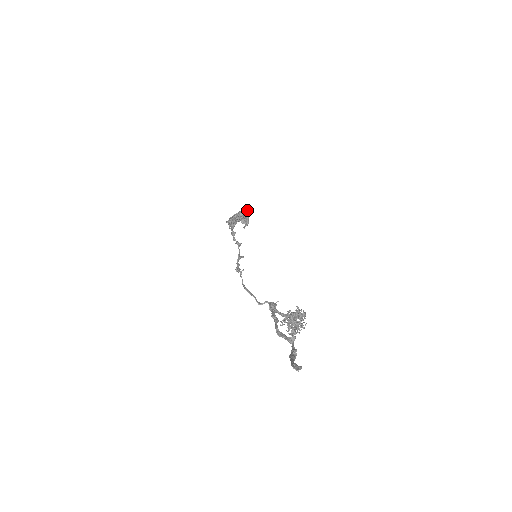
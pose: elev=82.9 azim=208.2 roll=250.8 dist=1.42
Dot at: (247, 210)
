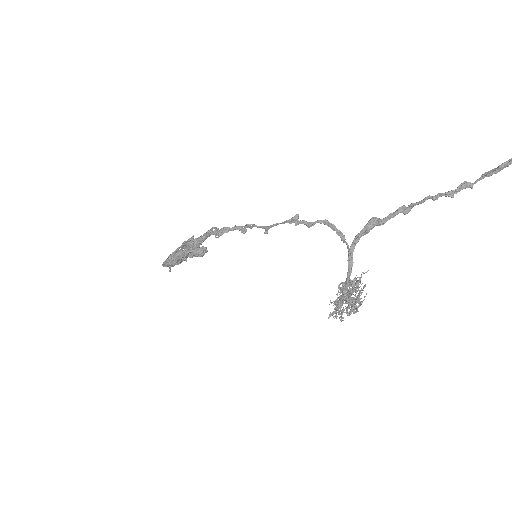
Dot at: occluded
